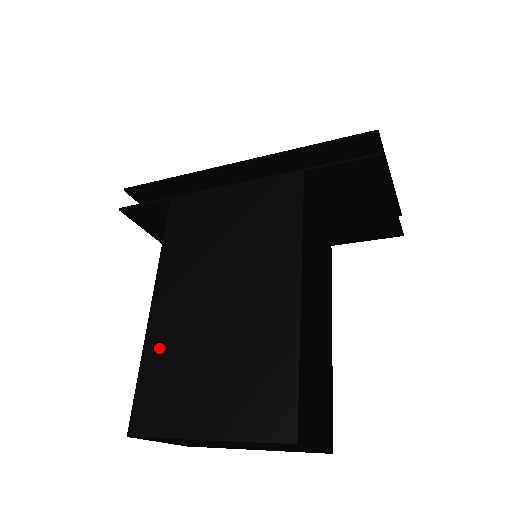
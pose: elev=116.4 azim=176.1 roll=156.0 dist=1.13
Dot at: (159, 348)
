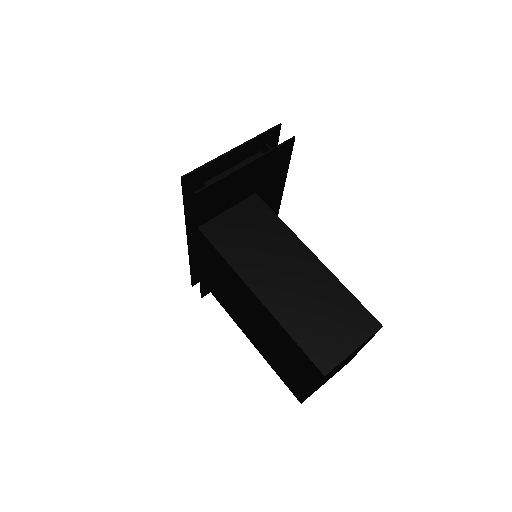
Dot at: (268, 358)
